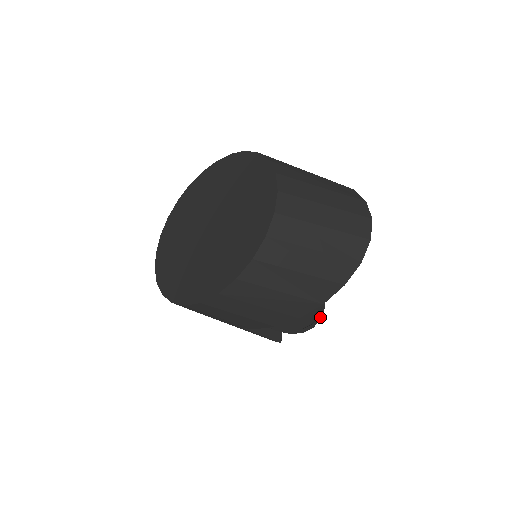
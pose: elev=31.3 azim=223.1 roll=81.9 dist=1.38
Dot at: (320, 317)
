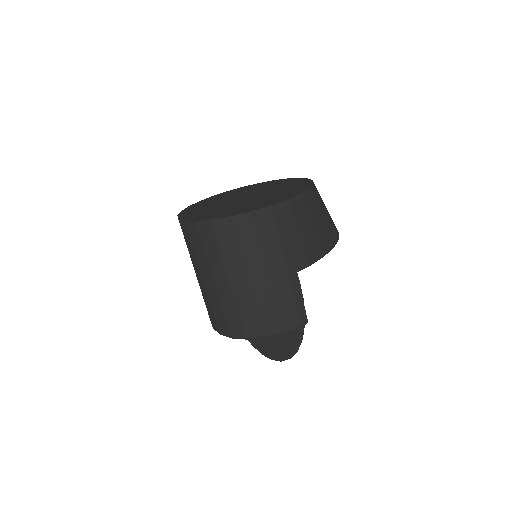
Dot at: (288, 358)
